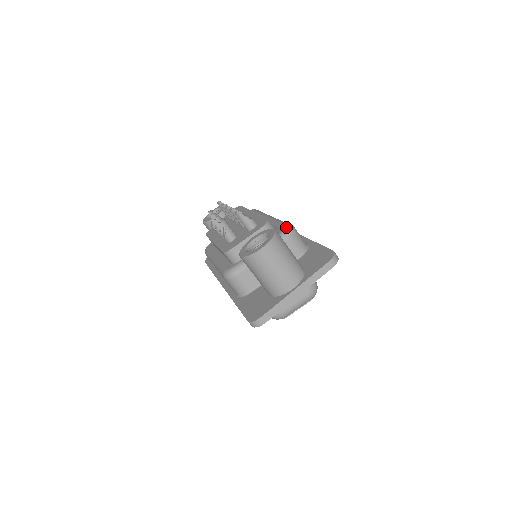
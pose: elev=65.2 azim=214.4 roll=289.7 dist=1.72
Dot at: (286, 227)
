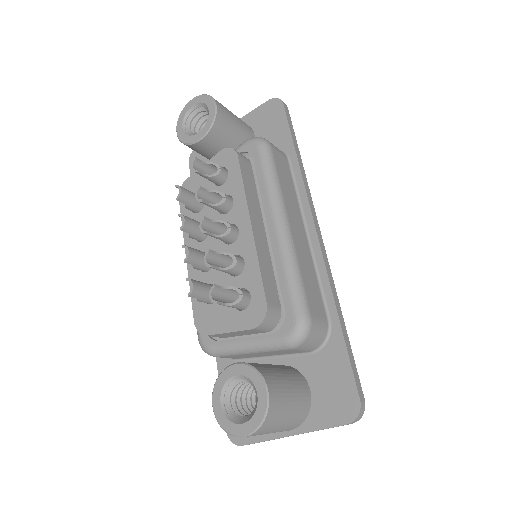
Dot at: (296, 328)
